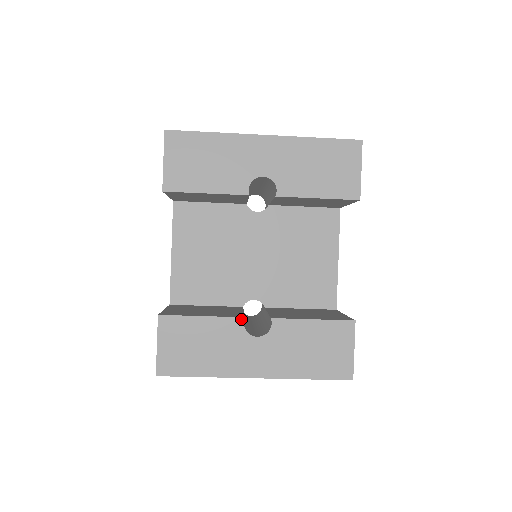
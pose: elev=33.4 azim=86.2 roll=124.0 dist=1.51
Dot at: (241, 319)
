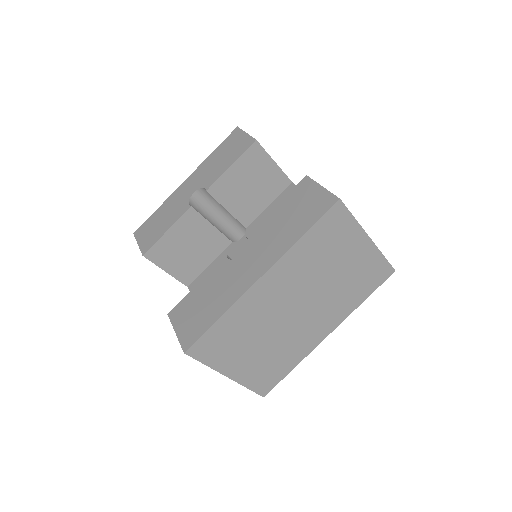
Dot at: (224, 258)
